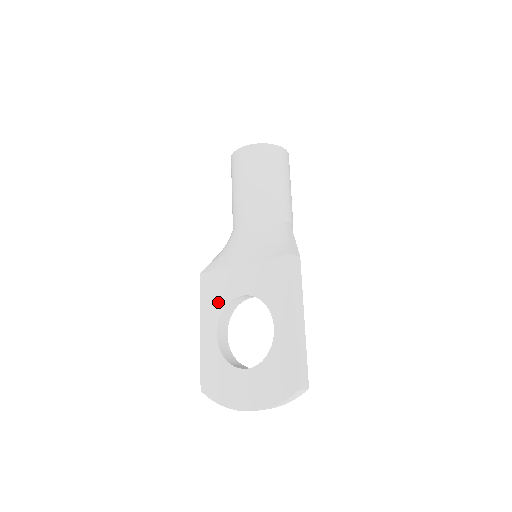
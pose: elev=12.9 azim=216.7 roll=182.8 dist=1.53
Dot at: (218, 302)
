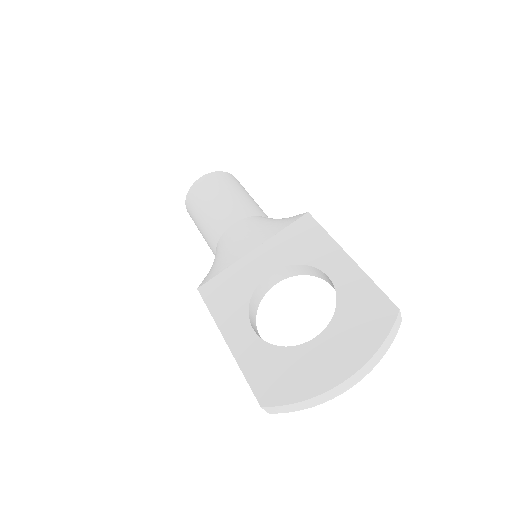
Dot at: (238, 298)
